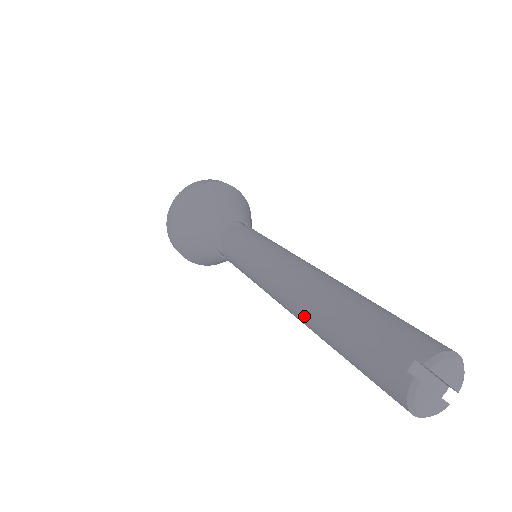
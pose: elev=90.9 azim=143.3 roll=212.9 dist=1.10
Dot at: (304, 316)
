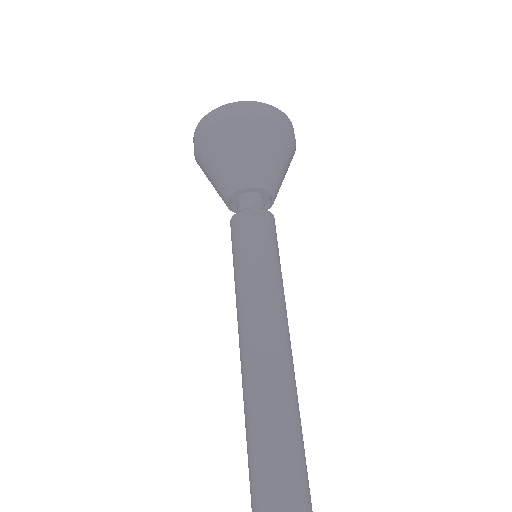
Dot at: (249, 397)
